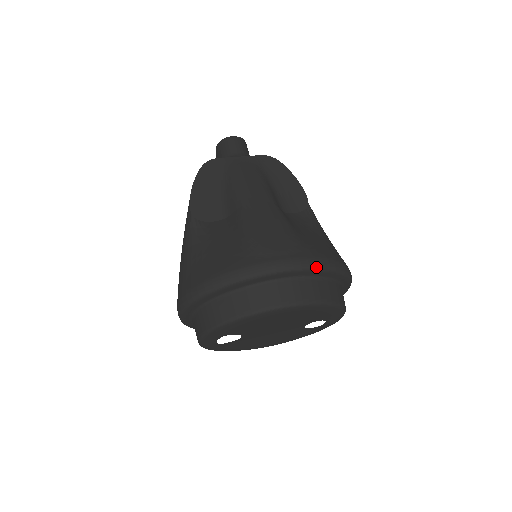
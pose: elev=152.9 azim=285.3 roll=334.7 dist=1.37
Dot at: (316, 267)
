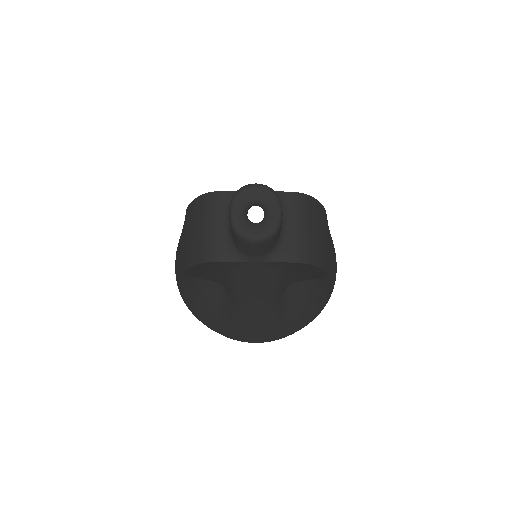
Dot at: occluded
